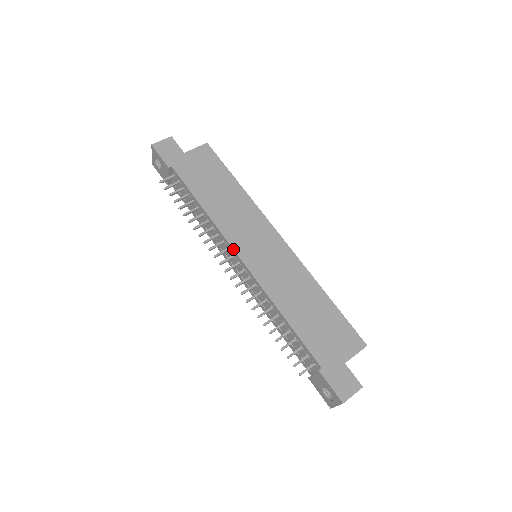
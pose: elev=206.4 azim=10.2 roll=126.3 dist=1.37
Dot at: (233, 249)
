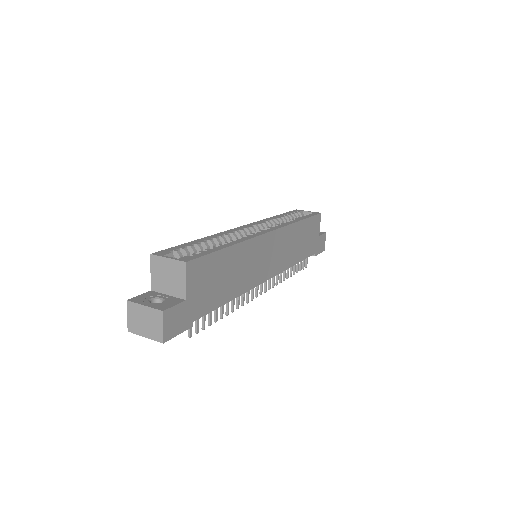
Dot at: occluded
